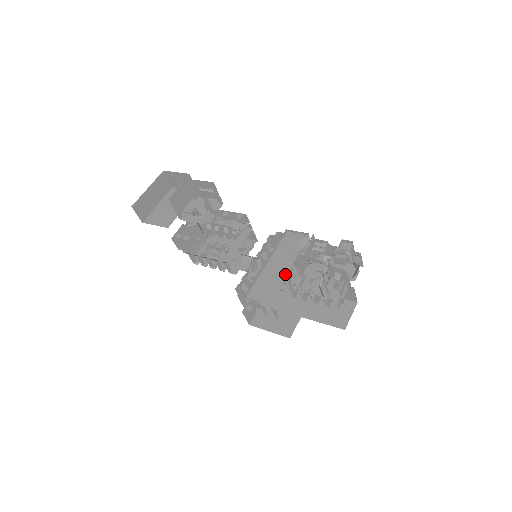
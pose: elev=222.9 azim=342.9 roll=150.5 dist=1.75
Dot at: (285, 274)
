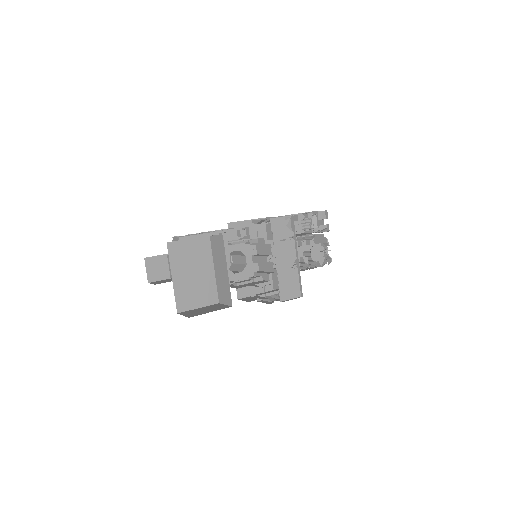
Dot at: occluded
